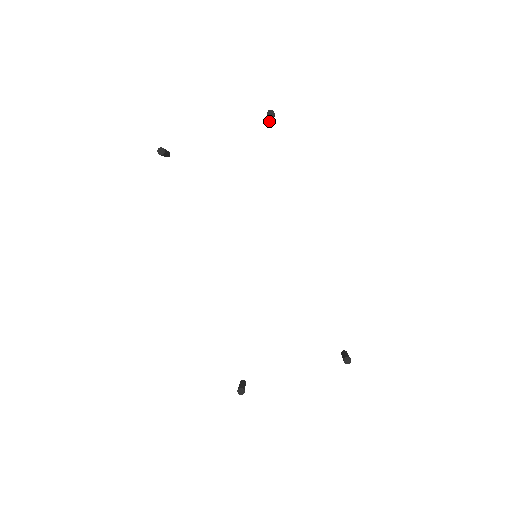
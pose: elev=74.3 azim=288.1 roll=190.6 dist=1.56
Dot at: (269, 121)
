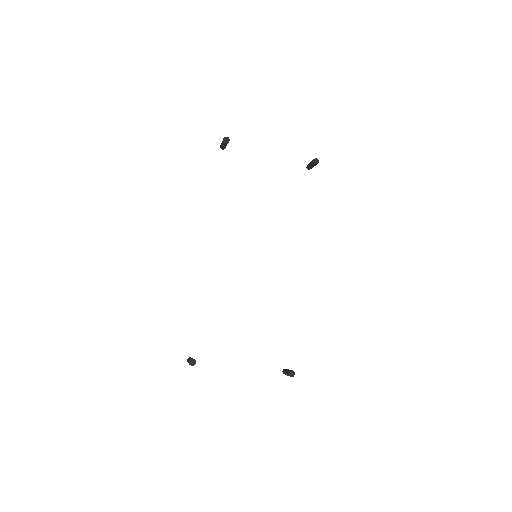
Dot at: (307, 168)
